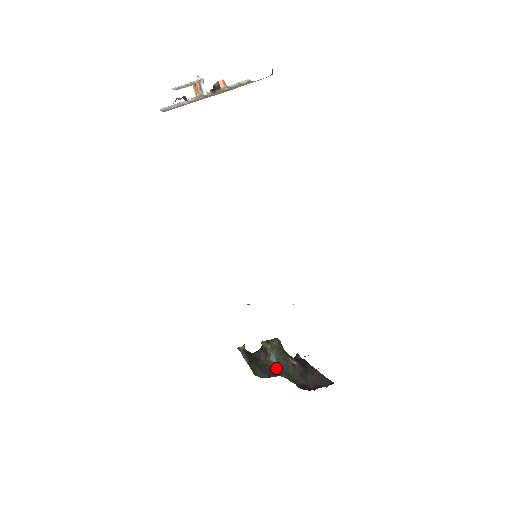
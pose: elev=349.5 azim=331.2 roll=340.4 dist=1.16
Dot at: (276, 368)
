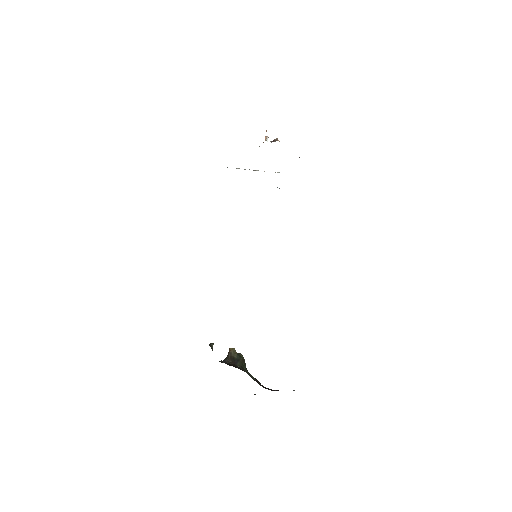
Dot at: (240, 369)
